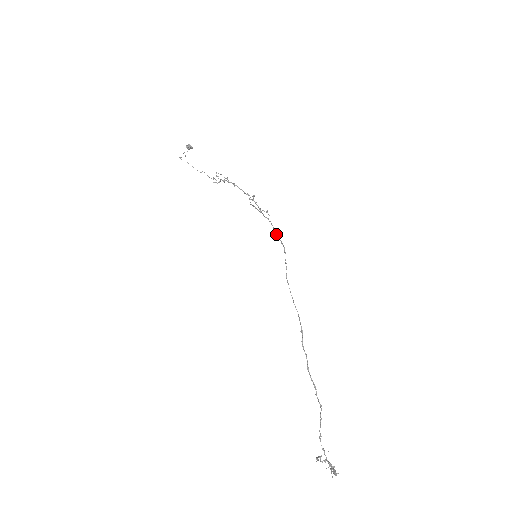
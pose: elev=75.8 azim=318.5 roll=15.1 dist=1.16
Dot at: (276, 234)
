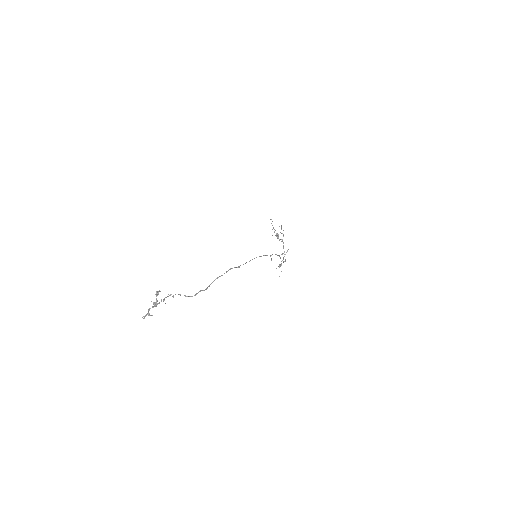
Dot at: (280, 257)
